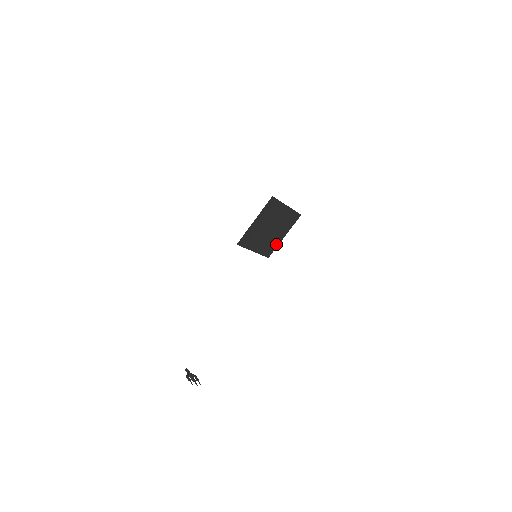
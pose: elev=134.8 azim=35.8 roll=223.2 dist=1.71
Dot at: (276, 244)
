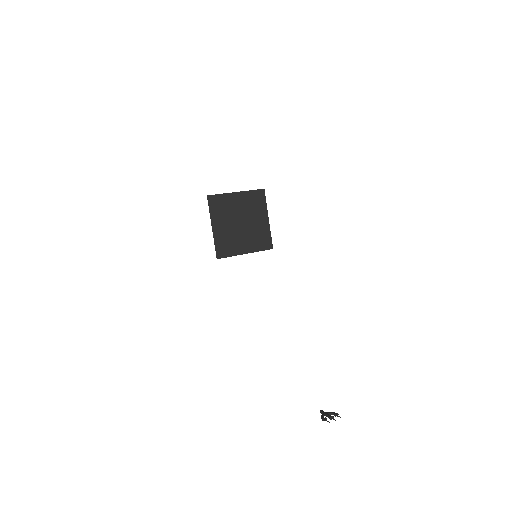
Dot at: (267, 232)
